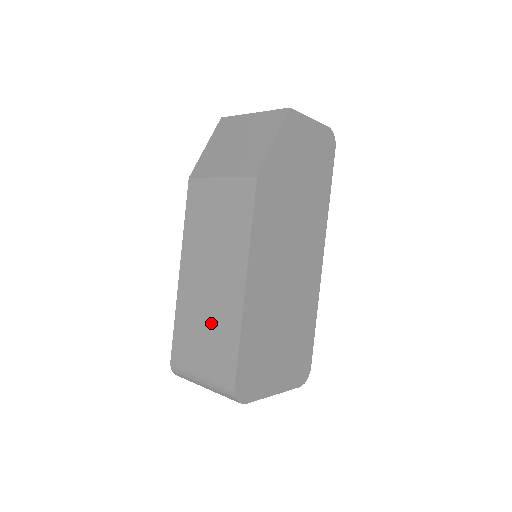
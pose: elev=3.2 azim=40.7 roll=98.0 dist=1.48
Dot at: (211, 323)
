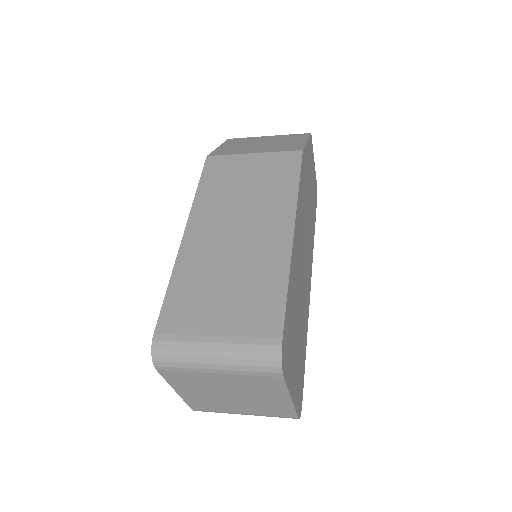
Dot at: (238, 275)
